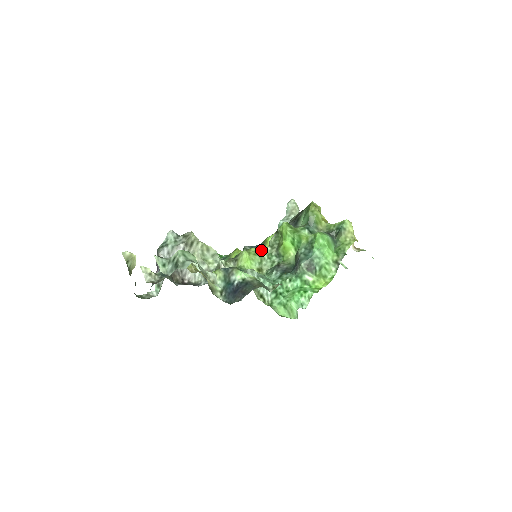
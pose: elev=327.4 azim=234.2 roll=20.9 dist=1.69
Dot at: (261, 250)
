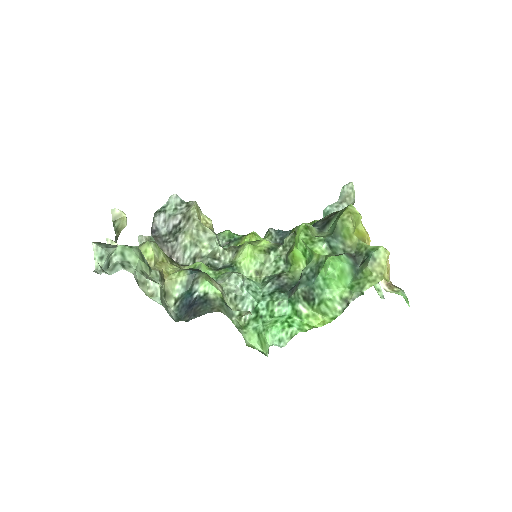
Dot at: (271, 247)
